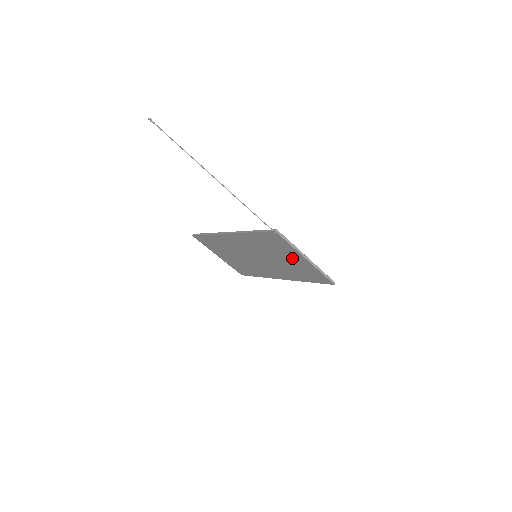
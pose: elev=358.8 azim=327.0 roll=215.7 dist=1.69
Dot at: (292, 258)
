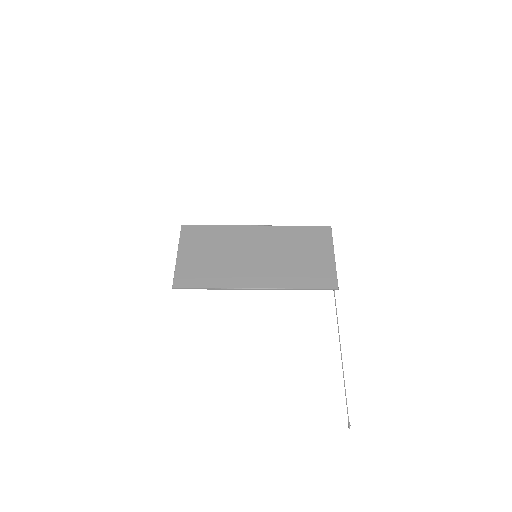
Dot at: (316, 258)
